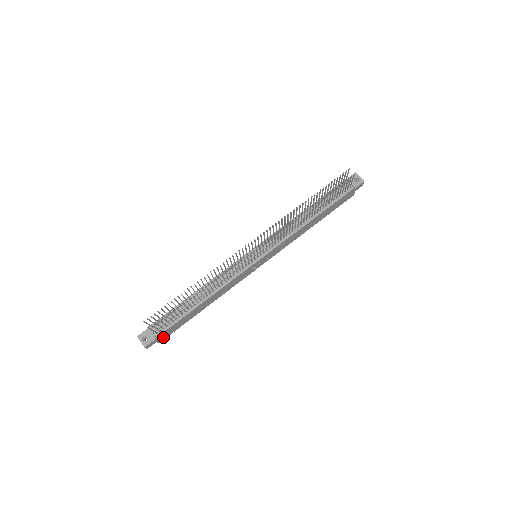
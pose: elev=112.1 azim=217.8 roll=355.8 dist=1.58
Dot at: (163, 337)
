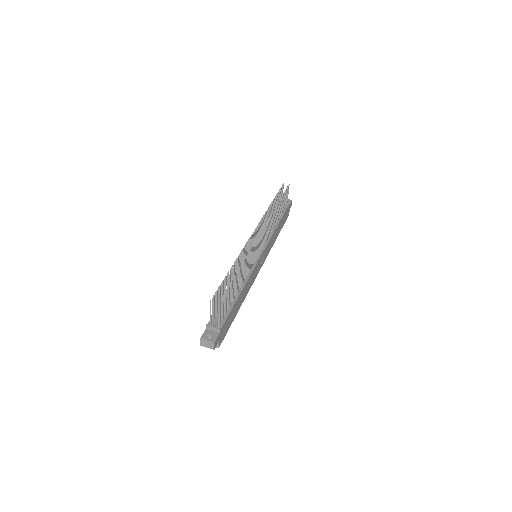
Dot at: (221, 337)
